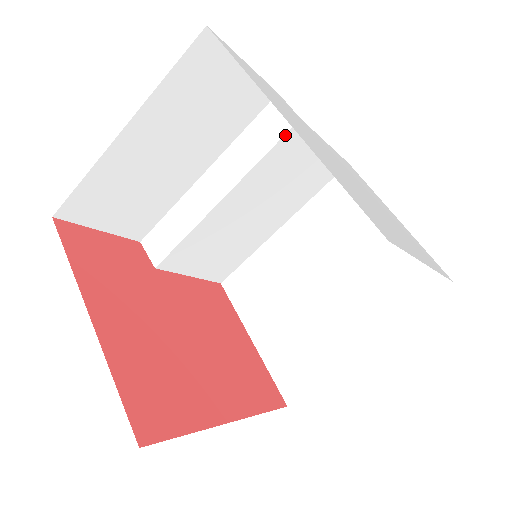
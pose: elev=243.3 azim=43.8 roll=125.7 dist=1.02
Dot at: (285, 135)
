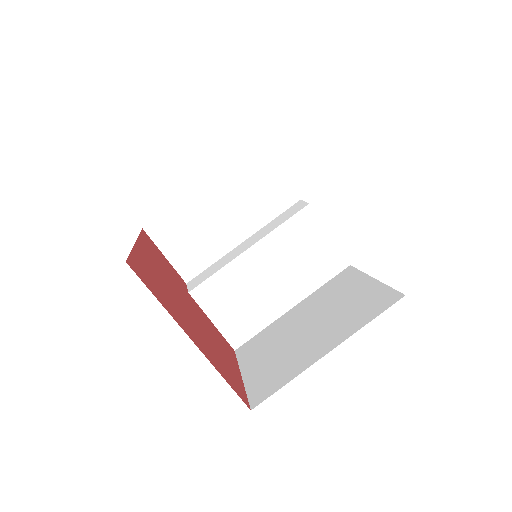
Dot at: (298, 213)
